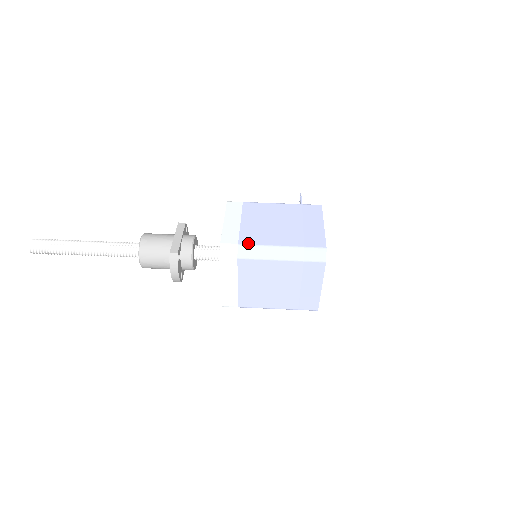
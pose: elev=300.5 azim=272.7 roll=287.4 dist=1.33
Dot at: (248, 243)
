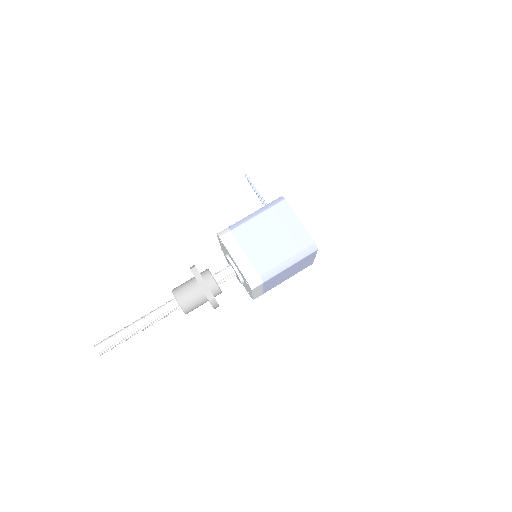
Dot at: (264, 270)
